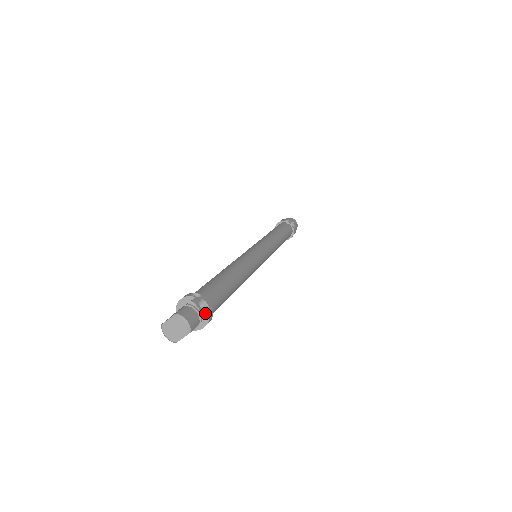
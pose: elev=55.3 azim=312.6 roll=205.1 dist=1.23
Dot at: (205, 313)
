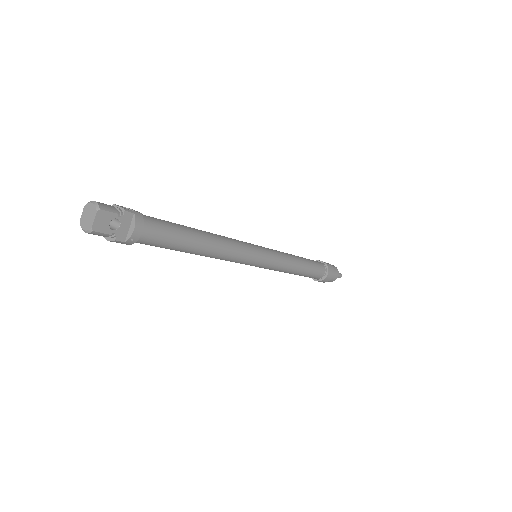
Dot at: (126, 209)
